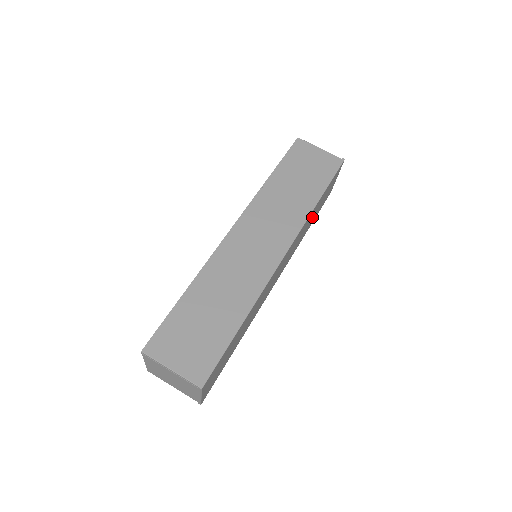
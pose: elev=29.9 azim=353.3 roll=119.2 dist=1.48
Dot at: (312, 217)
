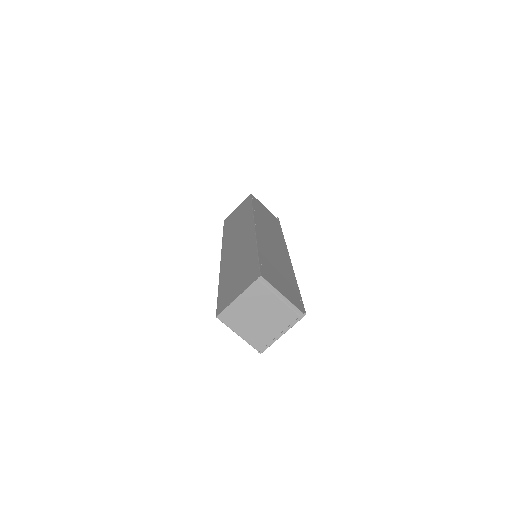
Dot at: occluded
